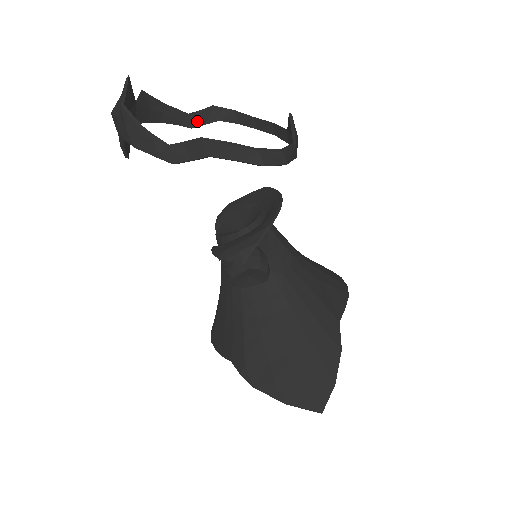
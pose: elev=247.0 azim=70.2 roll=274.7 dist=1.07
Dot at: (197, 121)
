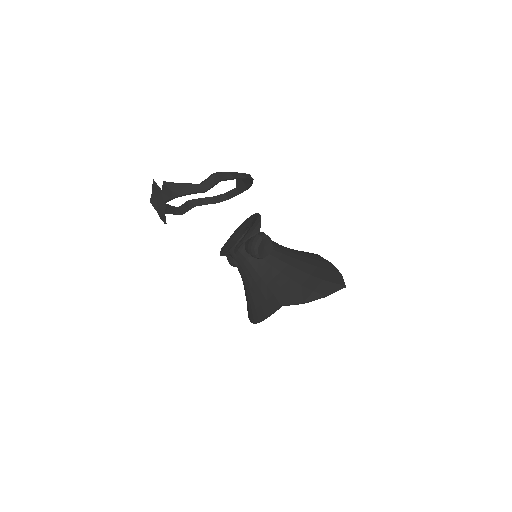
Dot at: (184, 210)
